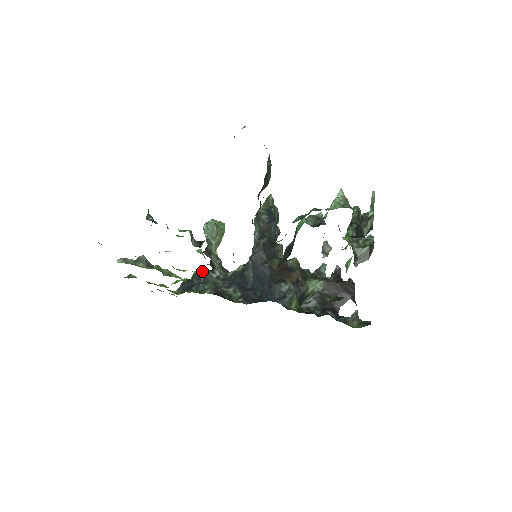
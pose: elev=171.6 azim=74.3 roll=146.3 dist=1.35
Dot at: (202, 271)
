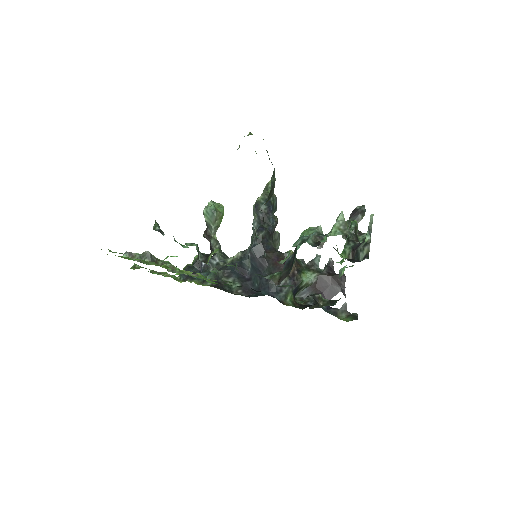
Dot at: occluded
